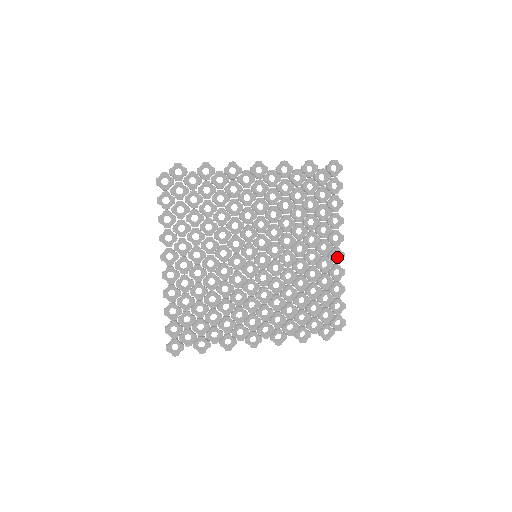
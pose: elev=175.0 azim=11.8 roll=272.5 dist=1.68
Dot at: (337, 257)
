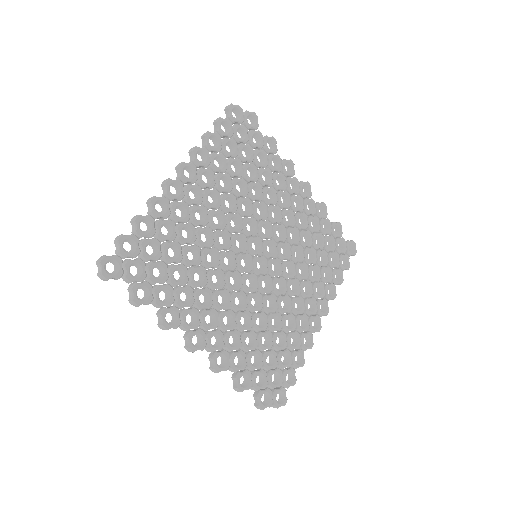
Dot at: occluded
